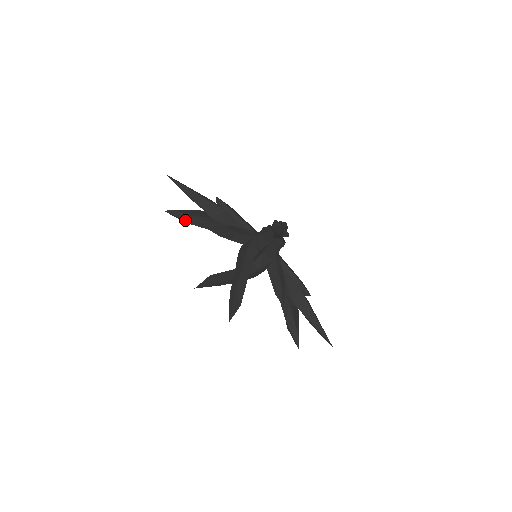
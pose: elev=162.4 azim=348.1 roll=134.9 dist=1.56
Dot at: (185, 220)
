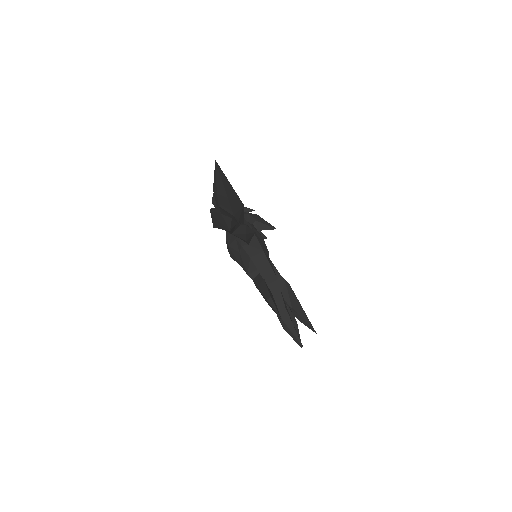
Dot at: (225, 226)
